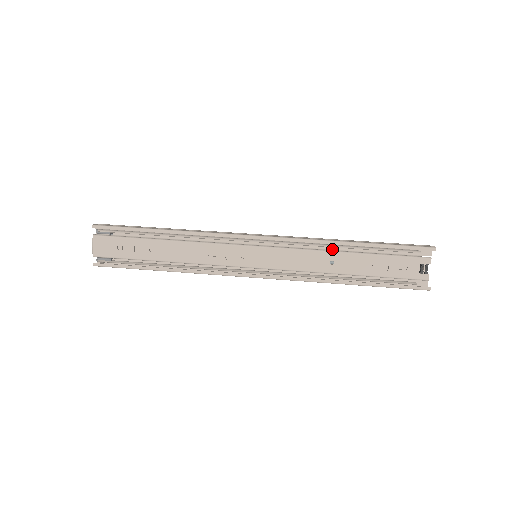
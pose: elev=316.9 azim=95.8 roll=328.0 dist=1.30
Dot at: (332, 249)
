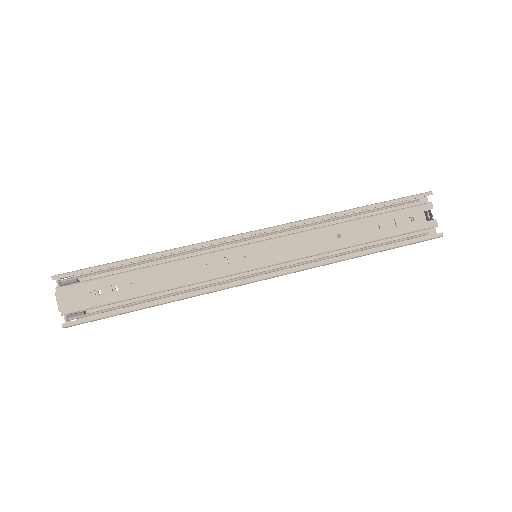
Dot at: occluded
